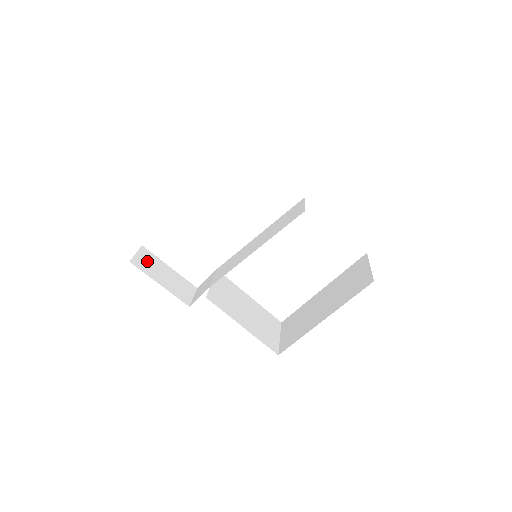
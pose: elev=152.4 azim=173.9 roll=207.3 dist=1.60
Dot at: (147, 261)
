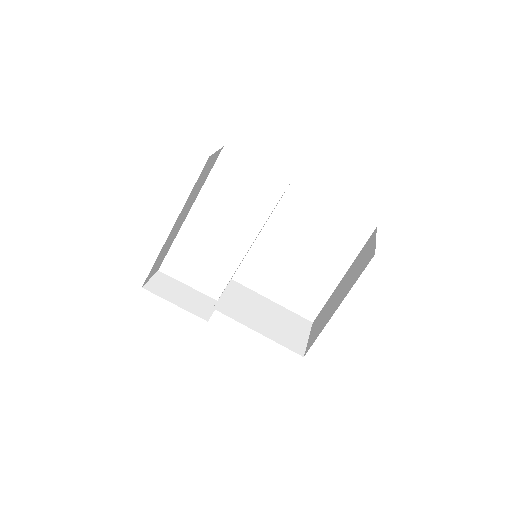
Dot at: (162, 284)
